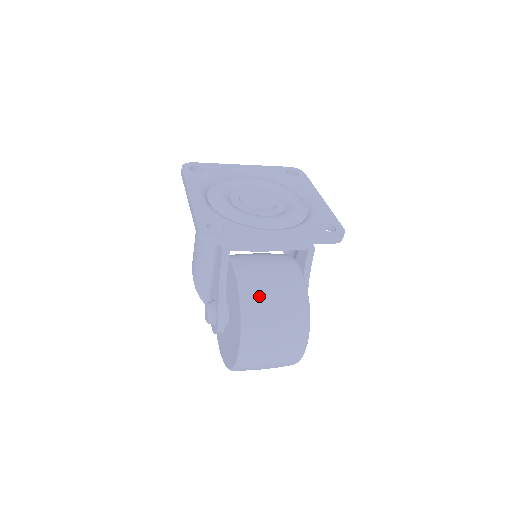
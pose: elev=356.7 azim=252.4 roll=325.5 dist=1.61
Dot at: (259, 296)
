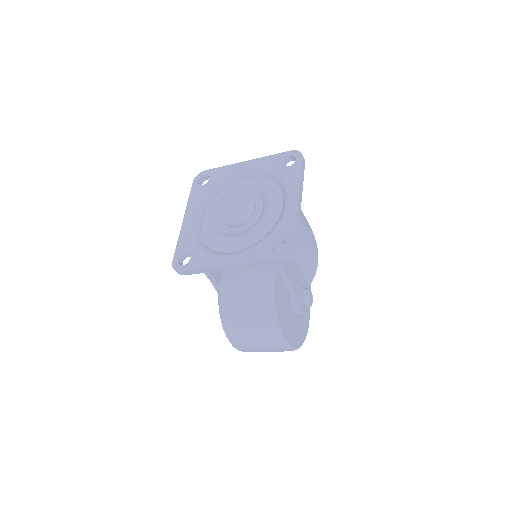
Dot at: (232, 308)
